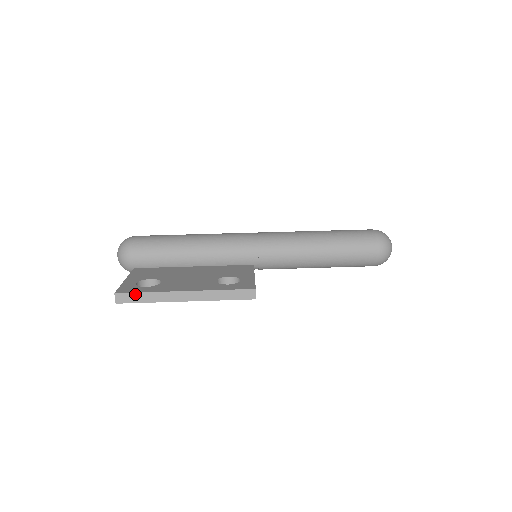
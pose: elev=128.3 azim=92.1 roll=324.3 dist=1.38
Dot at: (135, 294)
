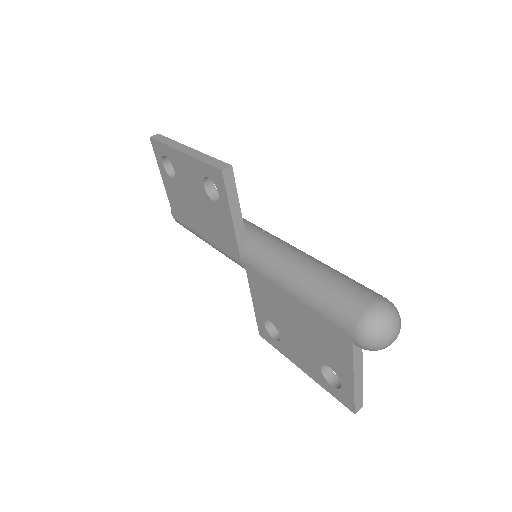
Dot at: (166, 138)
